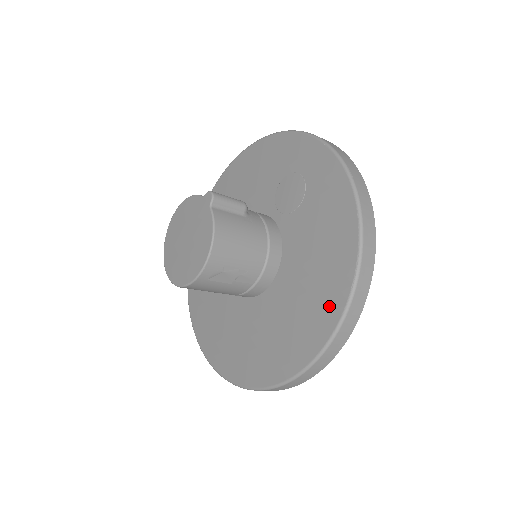
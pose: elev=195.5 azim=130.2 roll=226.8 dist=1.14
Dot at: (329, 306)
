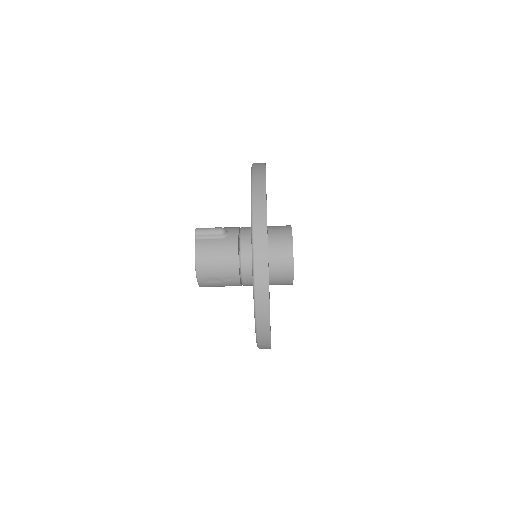
Dot at: occluded
